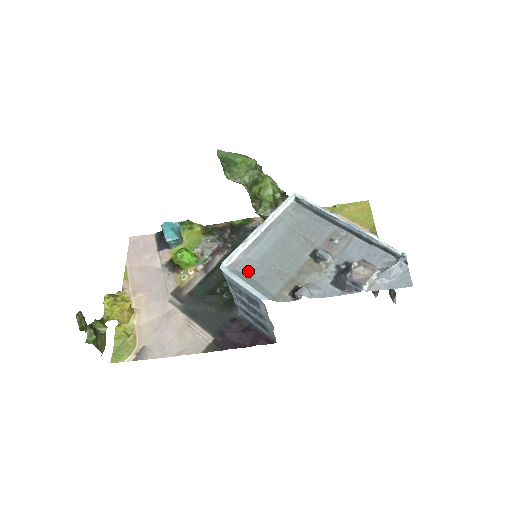
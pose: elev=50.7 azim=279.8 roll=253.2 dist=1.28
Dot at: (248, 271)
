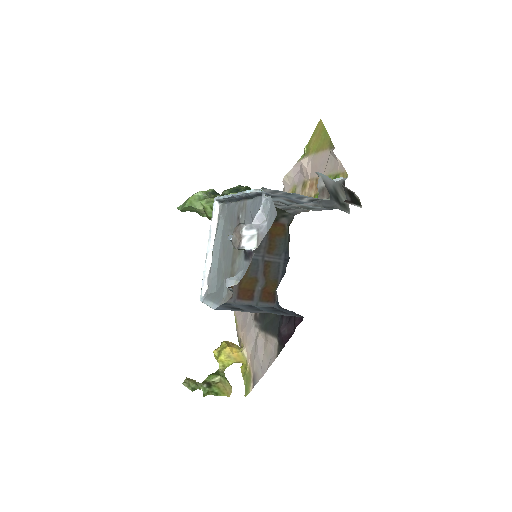
Dot at: (214, 289)
